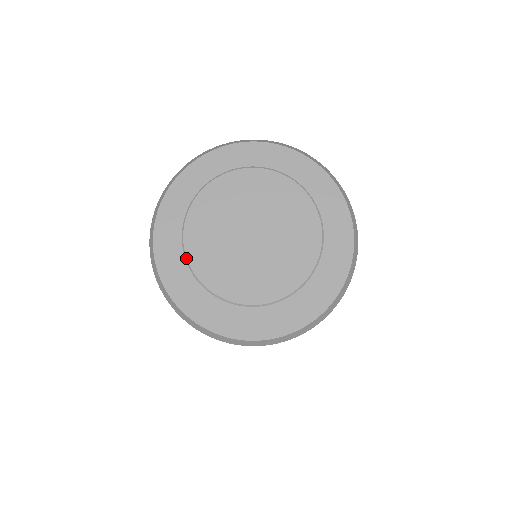
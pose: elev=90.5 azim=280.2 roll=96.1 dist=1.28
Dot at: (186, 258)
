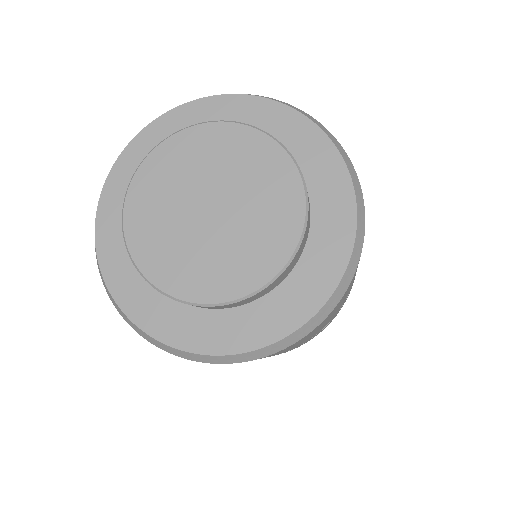
Dot at: (152, 285)
